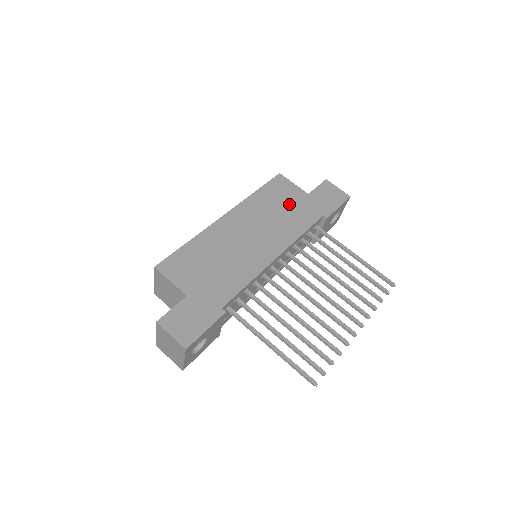
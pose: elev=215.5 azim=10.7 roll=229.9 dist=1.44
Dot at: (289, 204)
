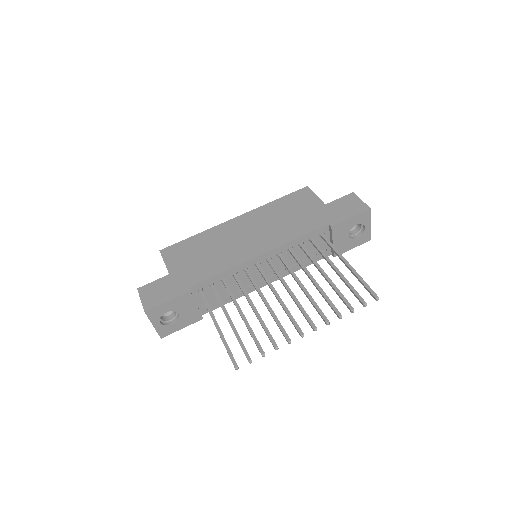
Dot at: (300, 212)
